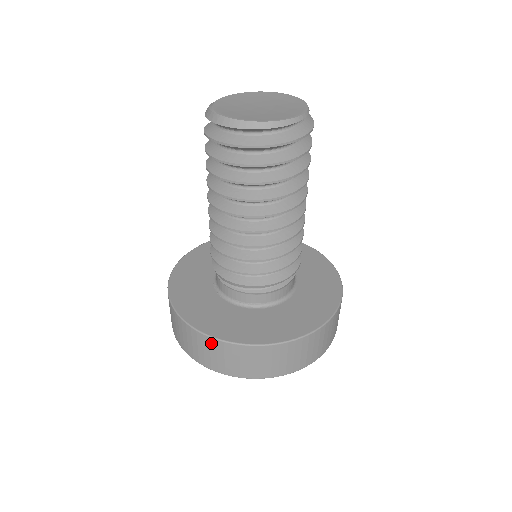
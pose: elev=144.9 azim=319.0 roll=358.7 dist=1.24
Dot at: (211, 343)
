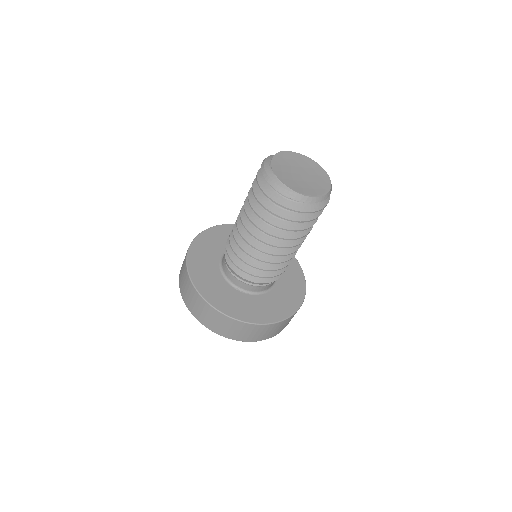
Dot at: (279, 324)
